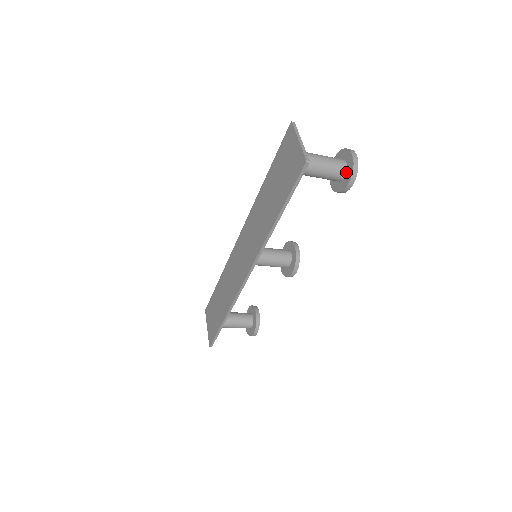
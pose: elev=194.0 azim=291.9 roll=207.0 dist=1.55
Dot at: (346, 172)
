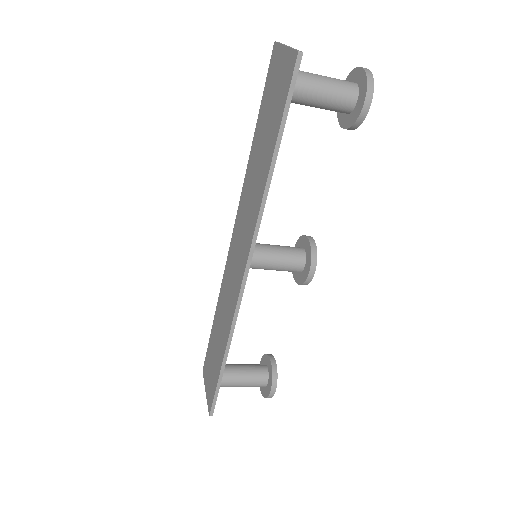
Dot at: (358, 93)
